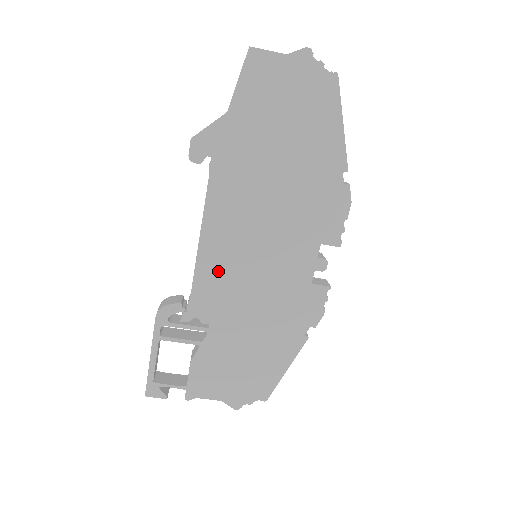
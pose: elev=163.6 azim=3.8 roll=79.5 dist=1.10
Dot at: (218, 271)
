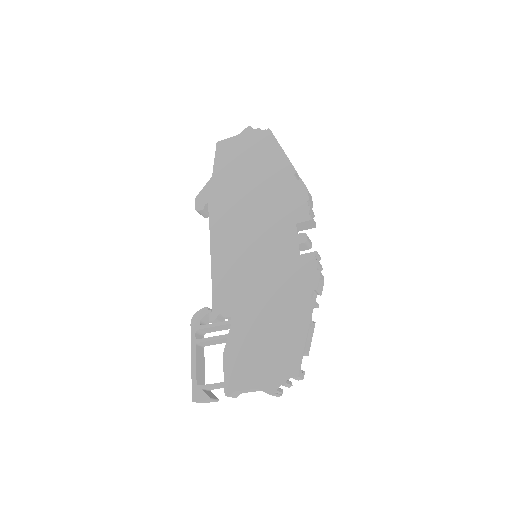
Dot at: (228, 272)
